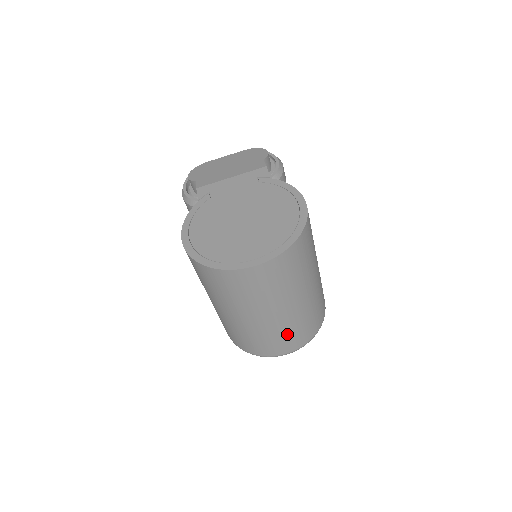
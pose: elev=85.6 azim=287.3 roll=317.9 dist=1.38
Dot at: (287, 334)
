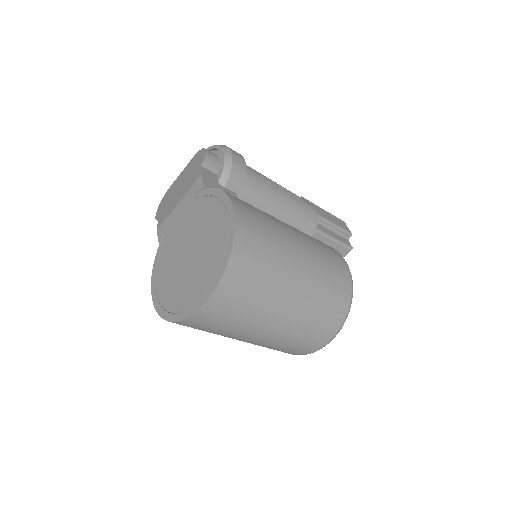
Dot at: (306, 332)
